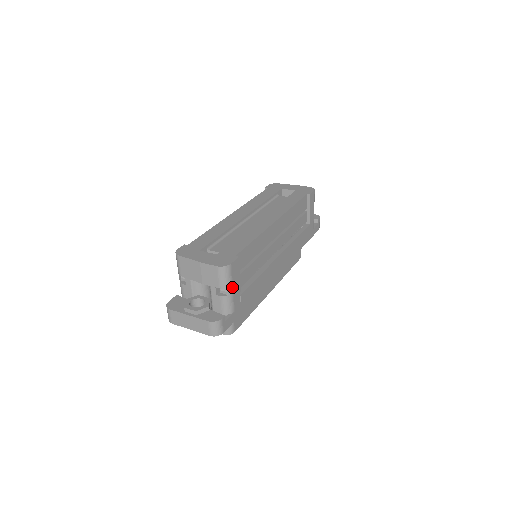
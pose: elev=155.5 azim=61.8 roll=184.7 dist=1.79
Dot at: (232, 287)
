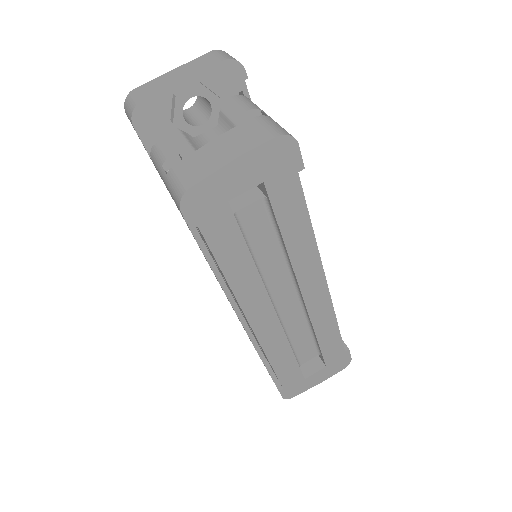
Dot at: occluded
